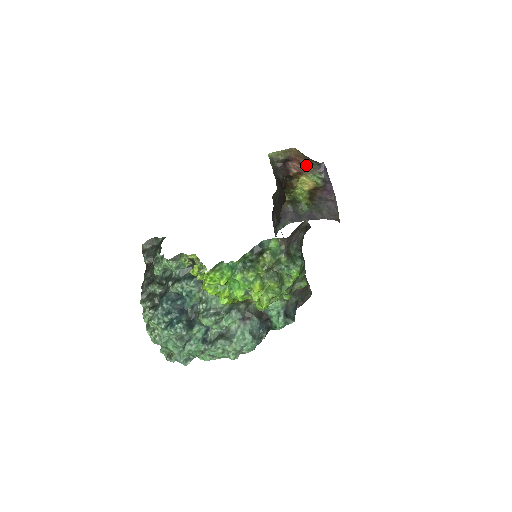
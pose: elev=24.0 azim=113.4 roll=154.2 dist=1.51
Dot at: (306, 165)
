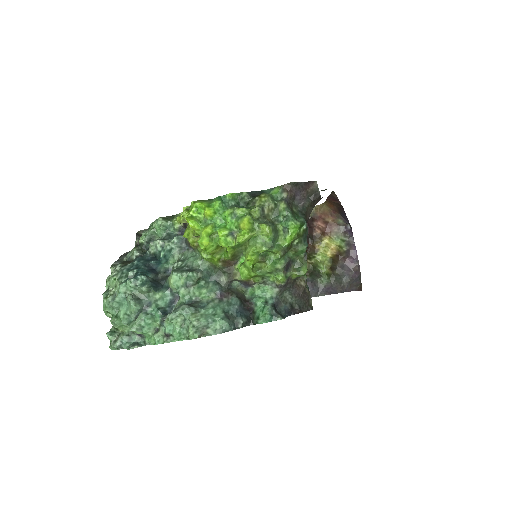
Dot at: (331, 224)
